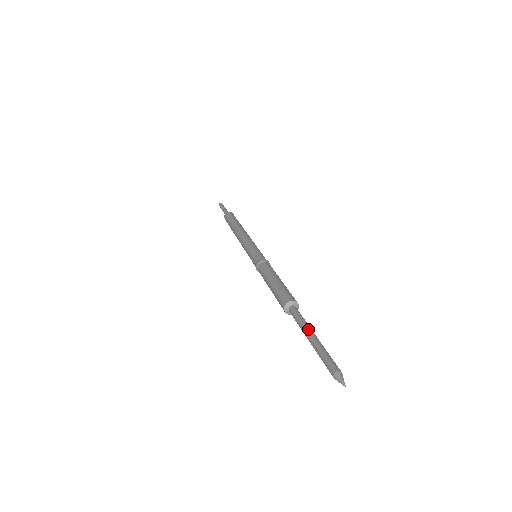
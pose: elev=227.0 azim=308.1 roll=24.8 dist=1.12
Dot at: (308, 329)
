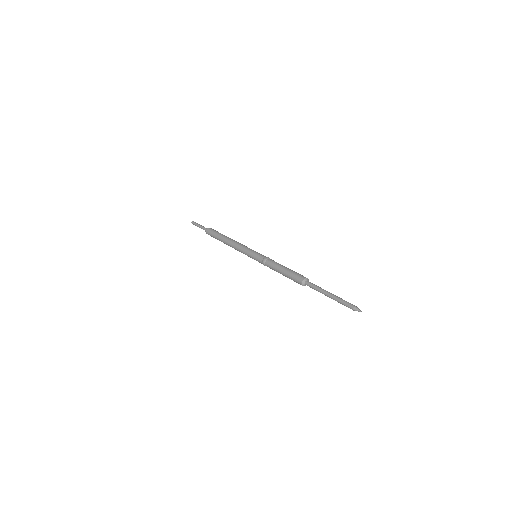
Dot at: occluded
